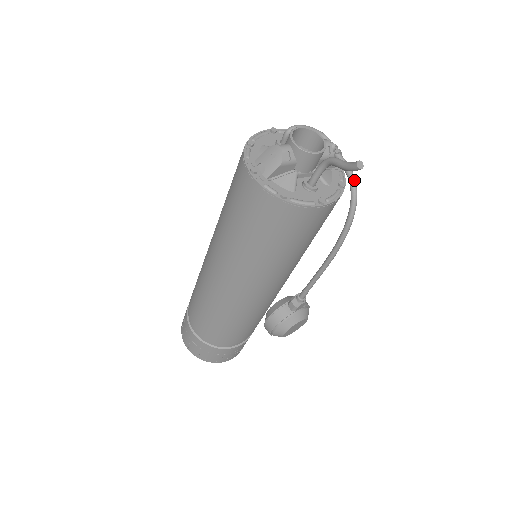
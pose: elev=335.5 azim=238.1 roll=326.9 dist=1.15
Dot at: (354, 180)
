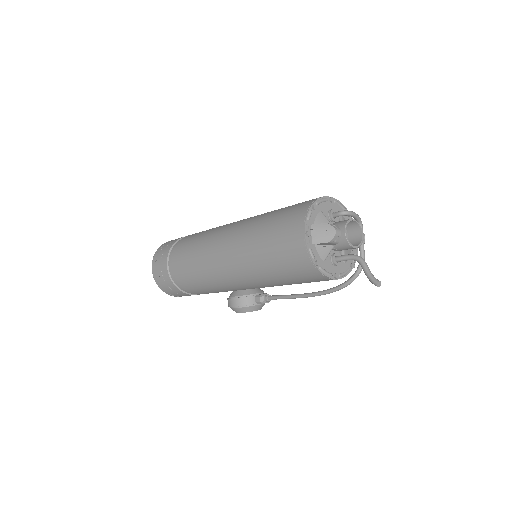
Dot at: occluded
